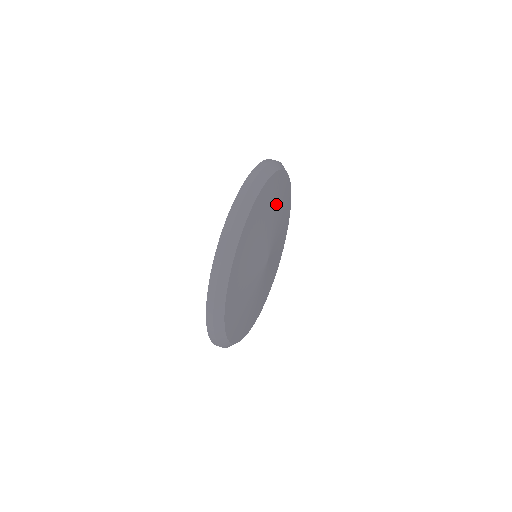
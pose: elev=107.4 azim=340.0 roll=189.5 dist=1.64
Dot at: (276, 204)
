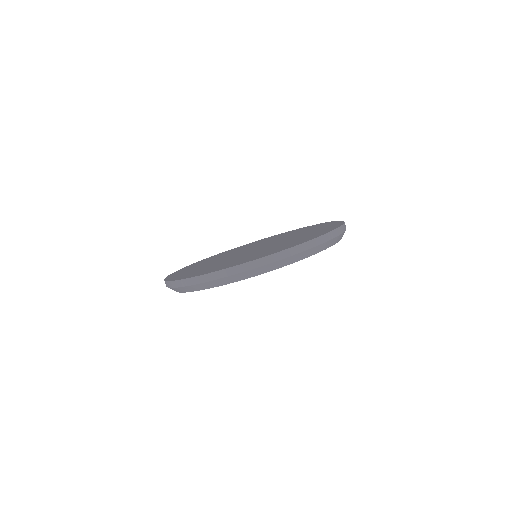
Dot at: occluded
